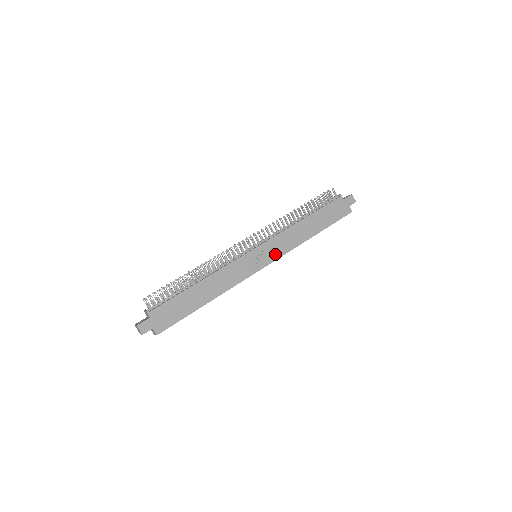
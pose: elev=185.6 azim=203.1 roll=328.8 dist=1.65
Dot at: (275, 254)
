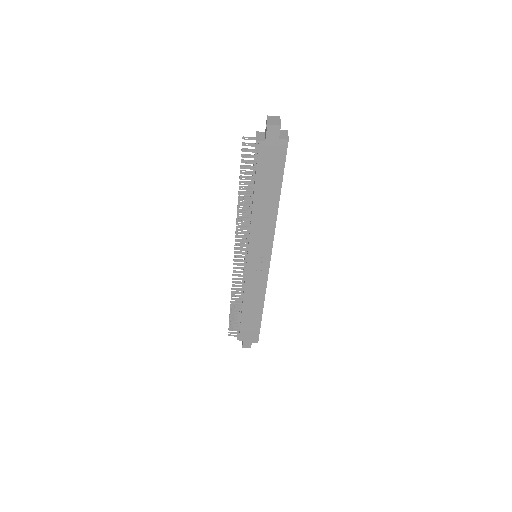
Dot at: (266, 249)
